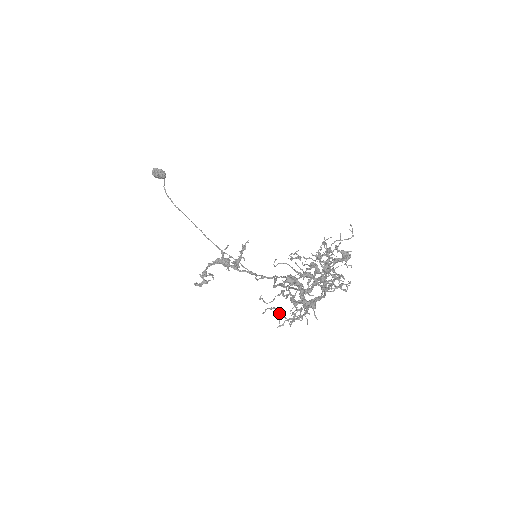
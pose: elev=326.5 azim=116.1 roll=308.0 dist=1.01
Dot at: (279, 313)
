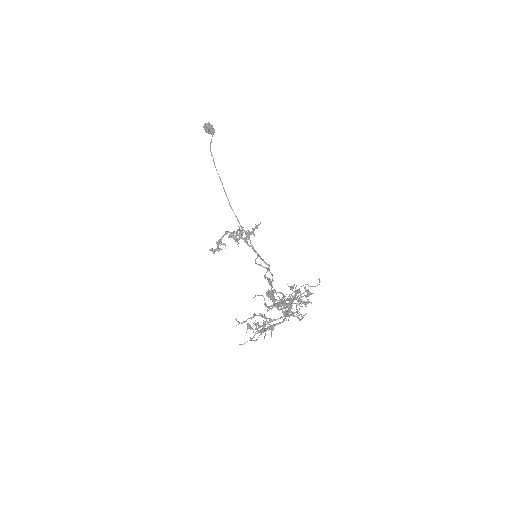
Dot at: (248, 326)
